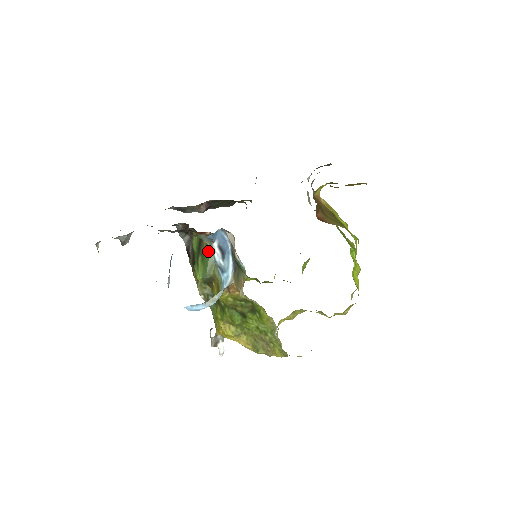
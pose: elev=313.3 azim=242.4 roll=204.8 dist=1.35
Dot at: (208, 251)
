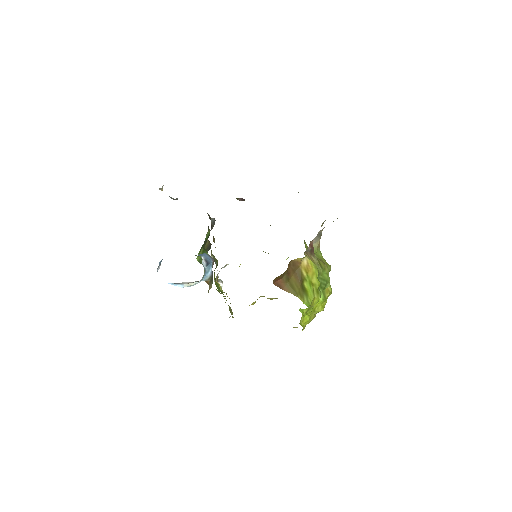
Dot at: (206, 250)
